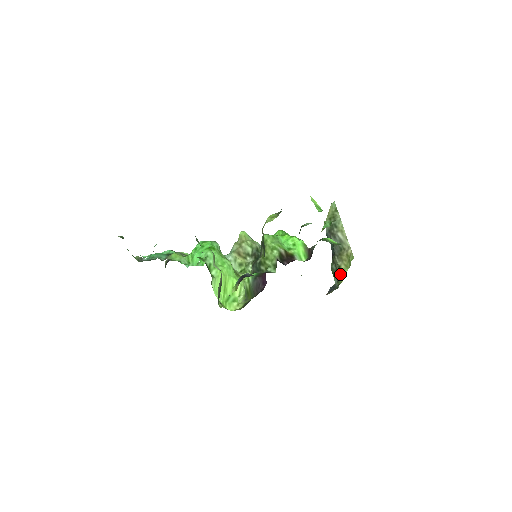
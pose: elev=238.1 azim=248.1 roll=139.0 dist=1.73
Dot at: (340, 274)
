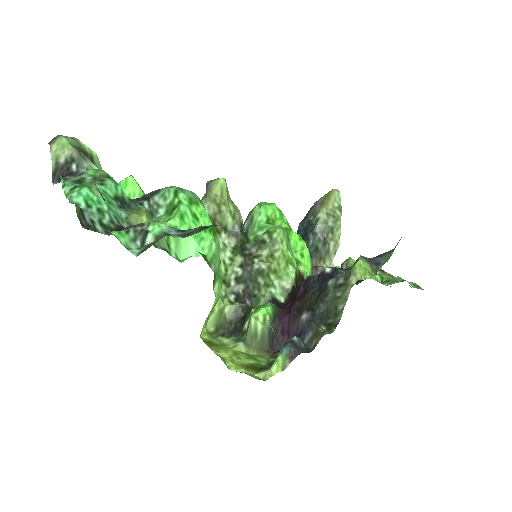
Dot at: occluded
